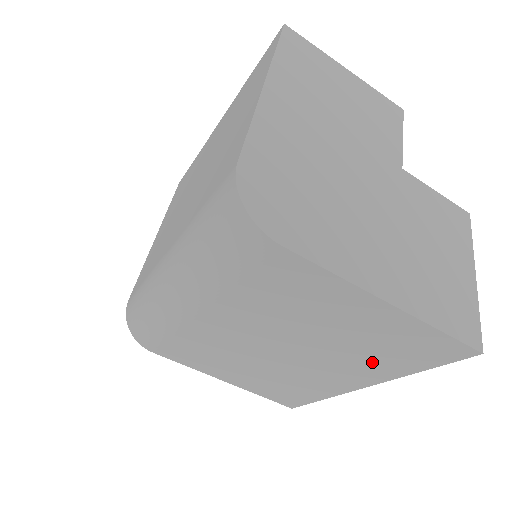
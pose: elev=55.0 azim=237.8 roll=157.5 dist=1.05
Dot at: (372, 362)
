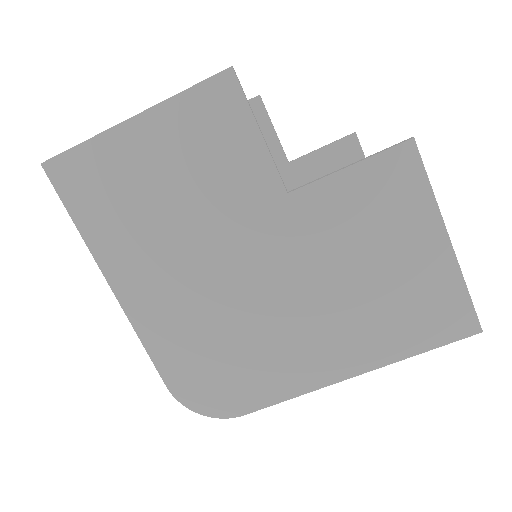
Dot at: occluded
